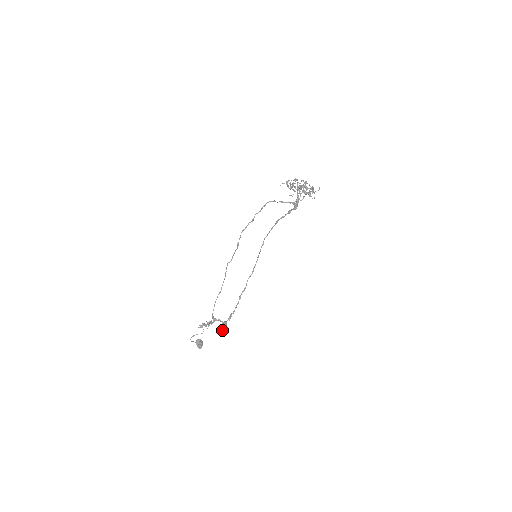
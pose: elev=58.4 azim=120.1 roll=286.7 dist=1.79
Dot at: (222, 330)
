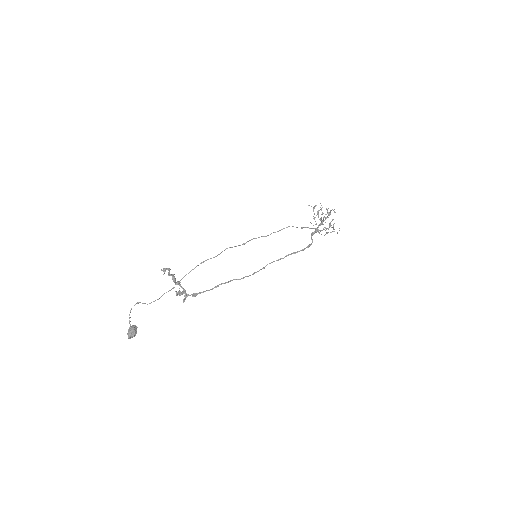
Dot at: occluded
